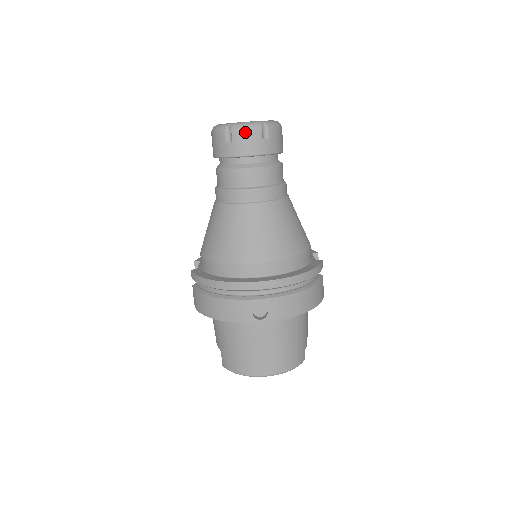
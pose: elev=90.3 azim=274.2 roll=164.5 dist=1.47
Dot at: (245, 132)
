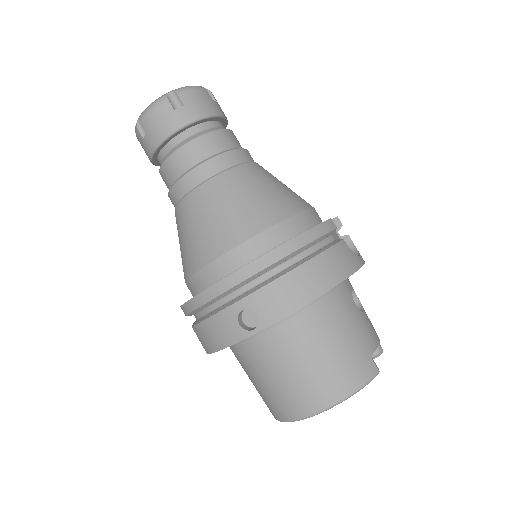
Dot at: (151, 113)
